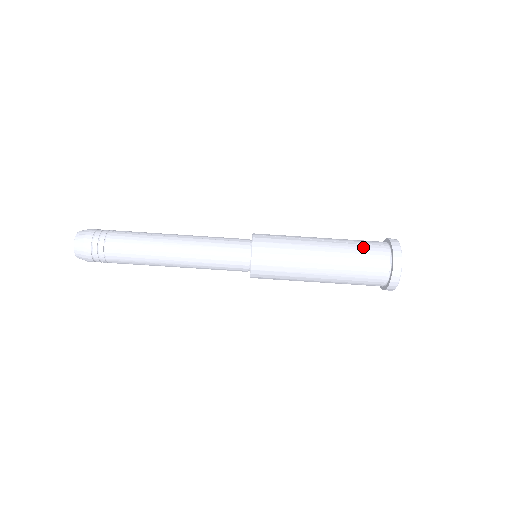
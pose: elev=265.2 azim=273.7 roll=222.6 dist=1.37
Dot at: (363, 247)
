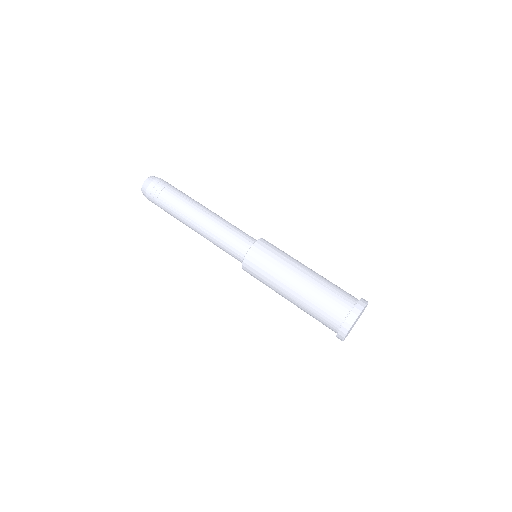
Dot at: (332, 295)
